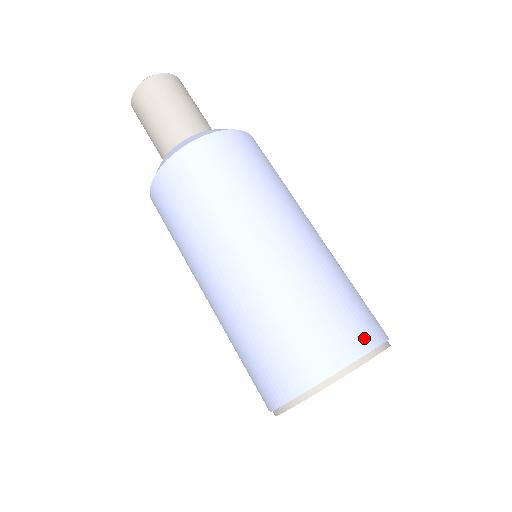
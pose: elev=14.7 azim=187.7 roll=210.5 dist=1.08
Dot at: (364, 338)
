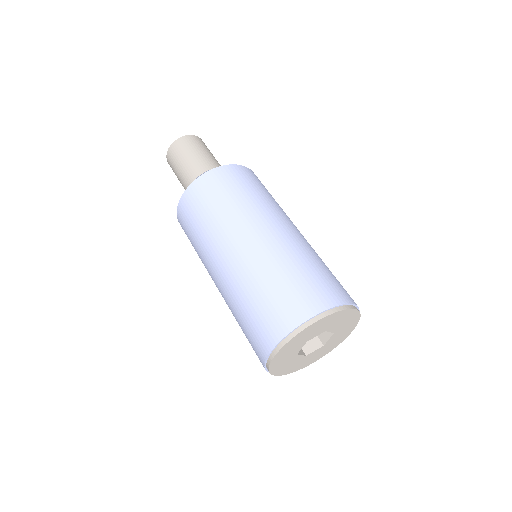
Dot at: (339, 296)
